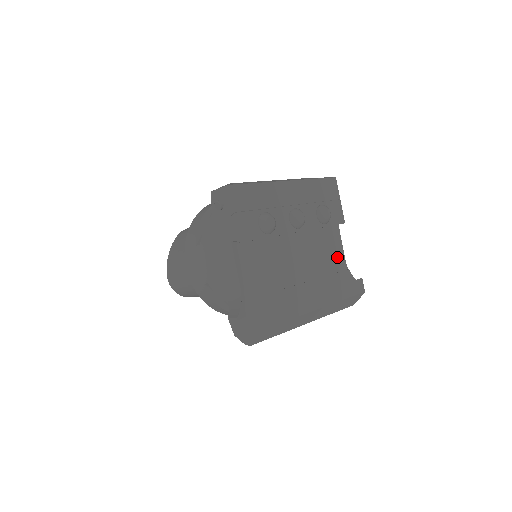
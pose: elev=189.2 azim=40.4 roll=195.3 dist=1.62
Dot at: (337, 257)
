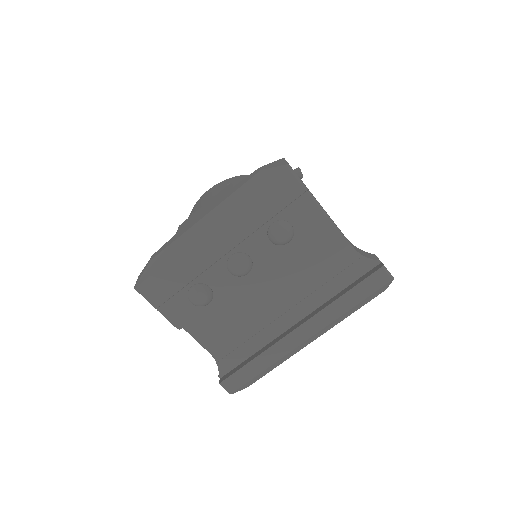
Dot at: (337, 253)
